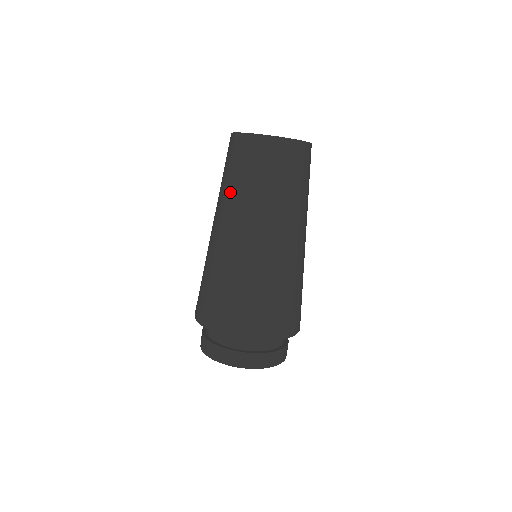
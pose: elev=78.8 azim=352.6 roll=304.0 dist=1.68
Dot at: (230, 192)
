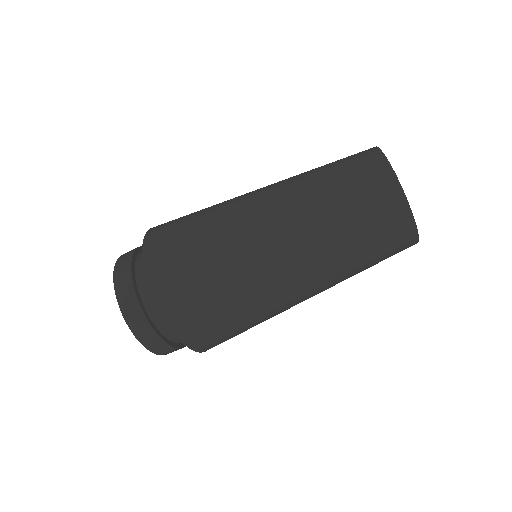
Dot at: (336, 244)
